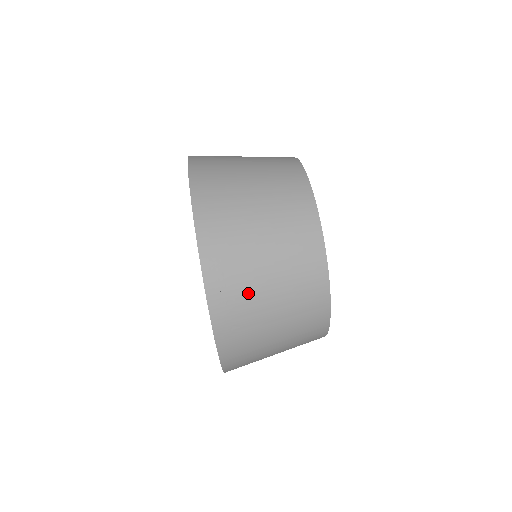
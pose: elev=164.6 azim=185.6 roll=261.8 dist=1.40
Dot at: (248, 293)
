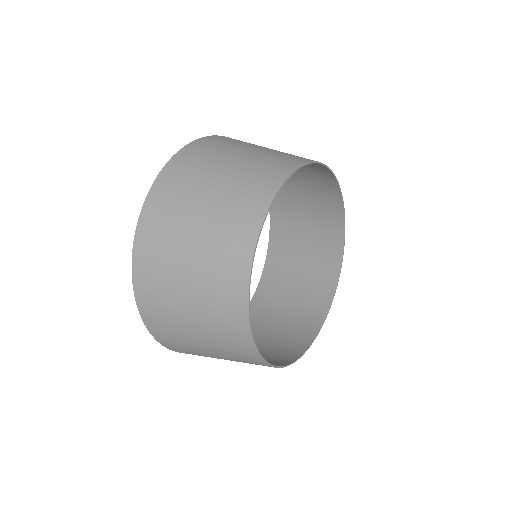
Dot at: (204, 167)
